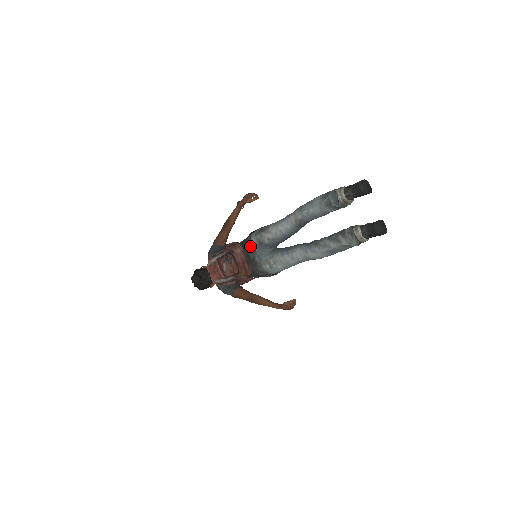
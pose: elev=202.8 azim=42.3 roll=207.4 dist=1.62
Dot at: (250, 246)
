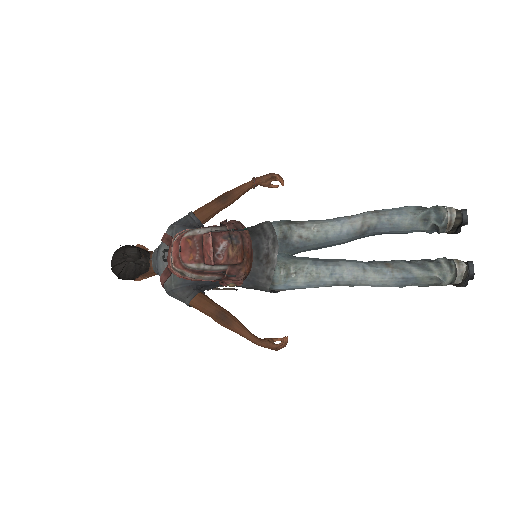
Dot at: (269, 235)
